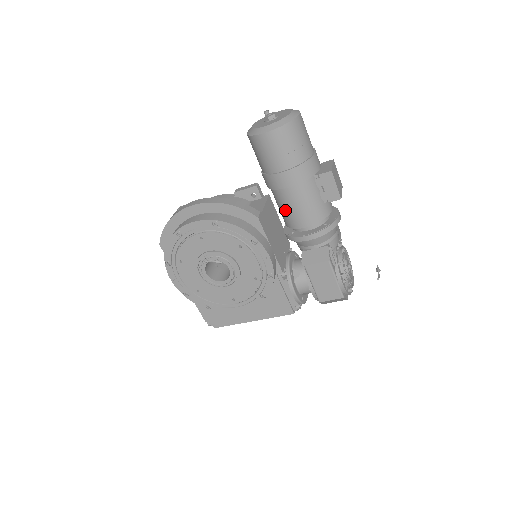
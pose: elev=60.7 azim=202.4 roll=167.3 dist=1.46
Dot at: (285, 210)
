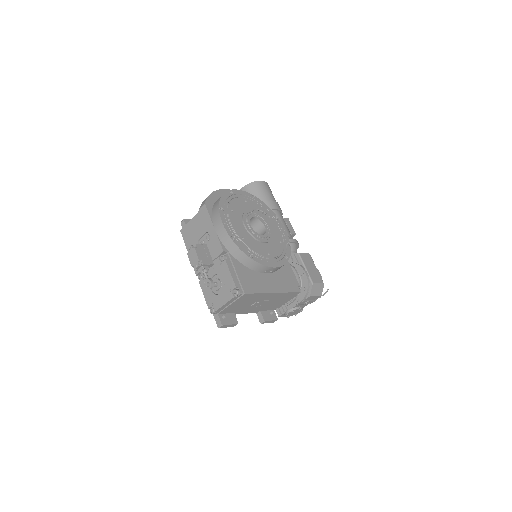
Dot at: occluded
